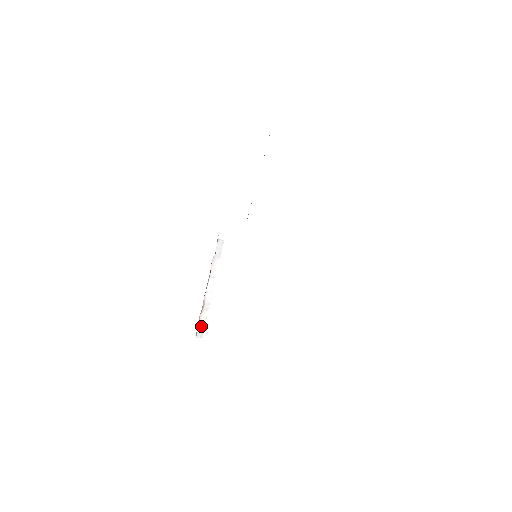
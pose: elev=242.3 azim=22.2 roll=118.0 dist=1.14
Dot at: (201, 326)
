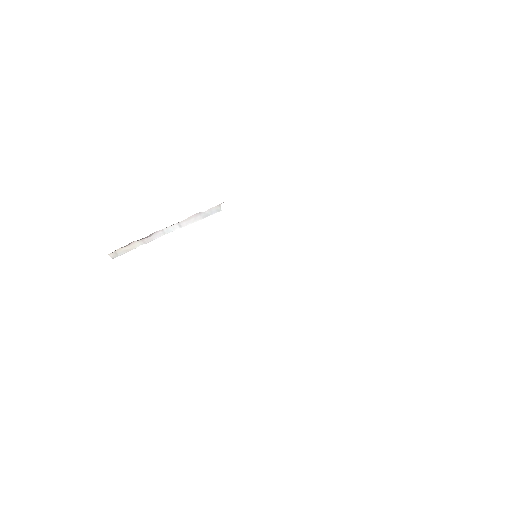
Dot at: (124, 250)
